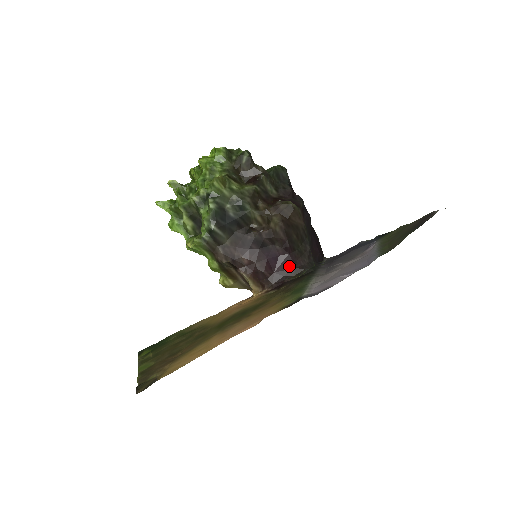
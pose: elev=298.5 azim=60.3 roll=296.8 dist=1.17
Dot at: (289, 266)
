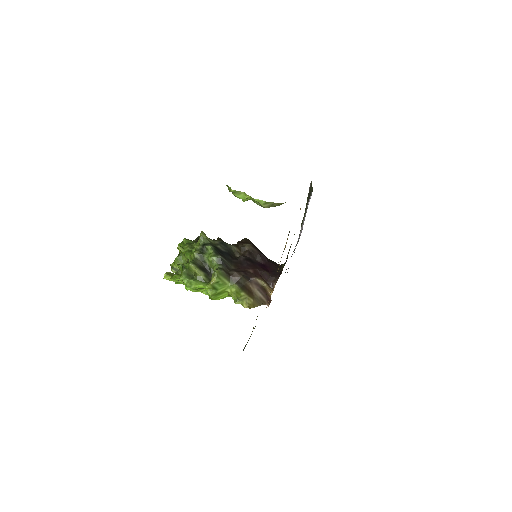
Dot at: (274, 267)
